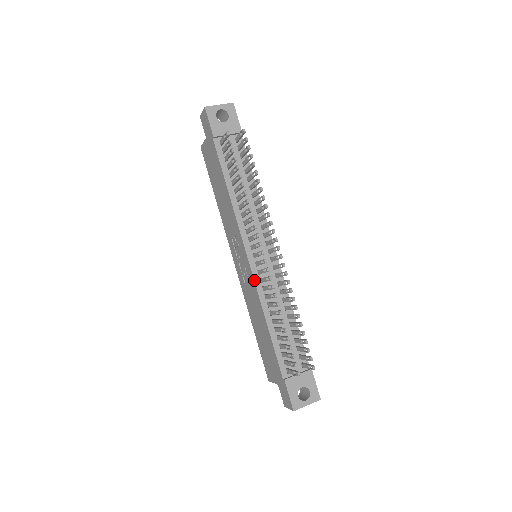
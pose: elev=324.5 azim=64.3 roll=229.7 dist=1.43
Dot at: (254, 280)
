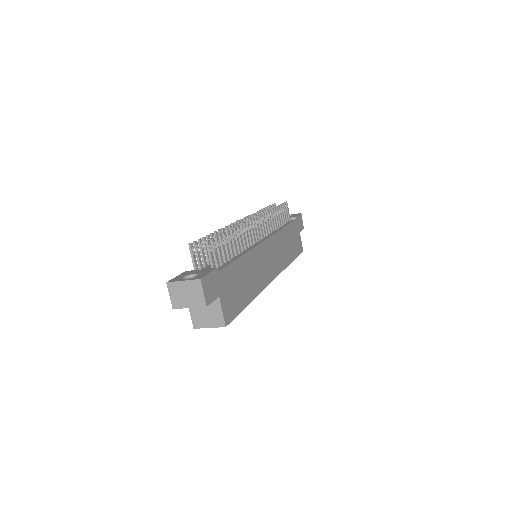
Dot at: occluded
